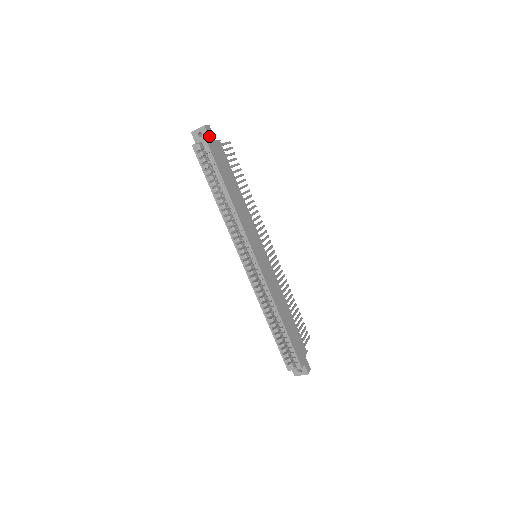
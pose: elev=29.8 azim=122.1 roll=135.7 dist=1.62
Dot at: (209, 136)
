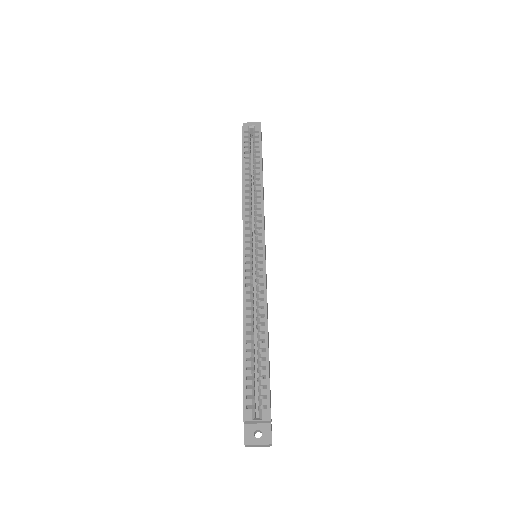
Dot at: occluded
